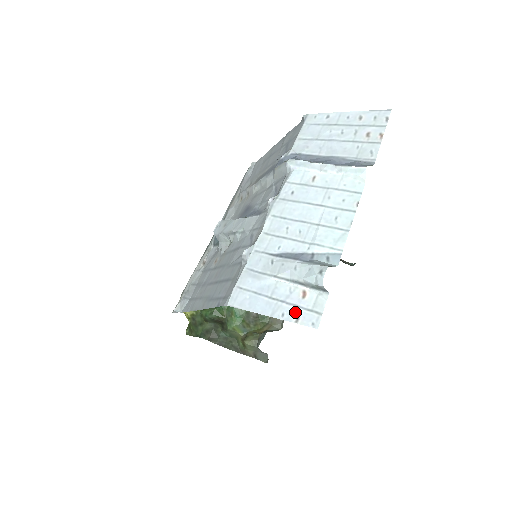
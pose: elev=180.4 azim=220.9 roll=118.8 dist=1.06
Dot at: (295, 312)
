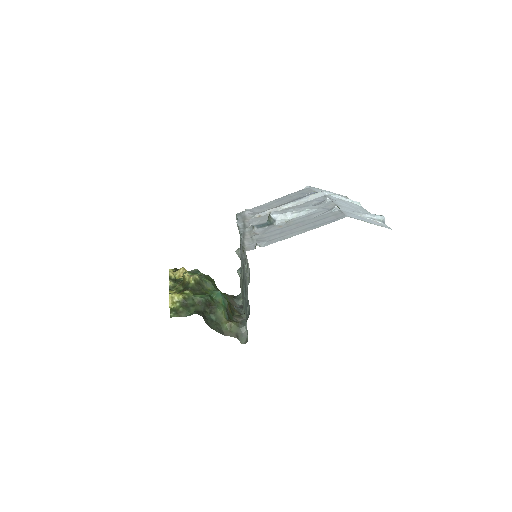
Dot at: (380, 225)
